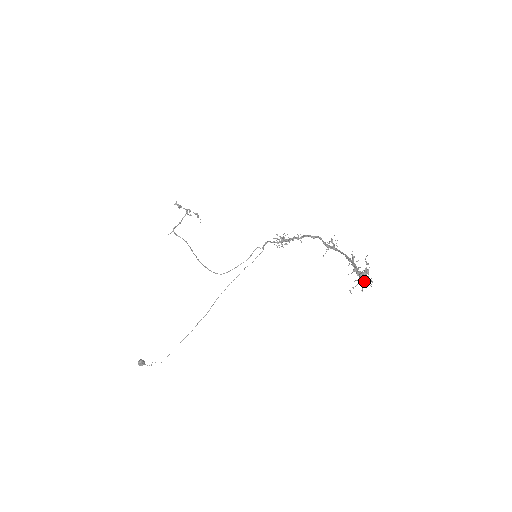
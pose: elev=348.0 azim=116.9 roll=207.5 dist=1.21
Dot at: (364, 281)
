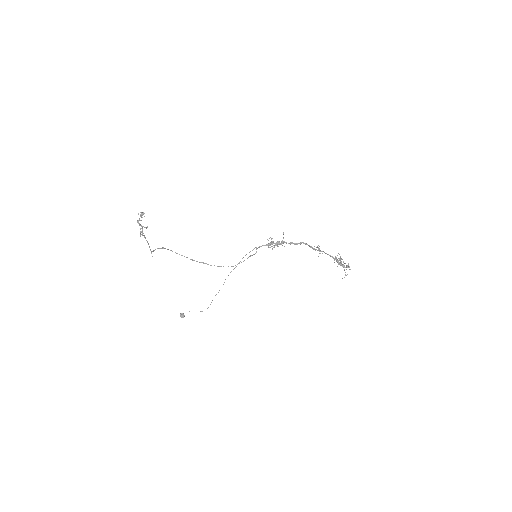
Dot at: (343, 266)
